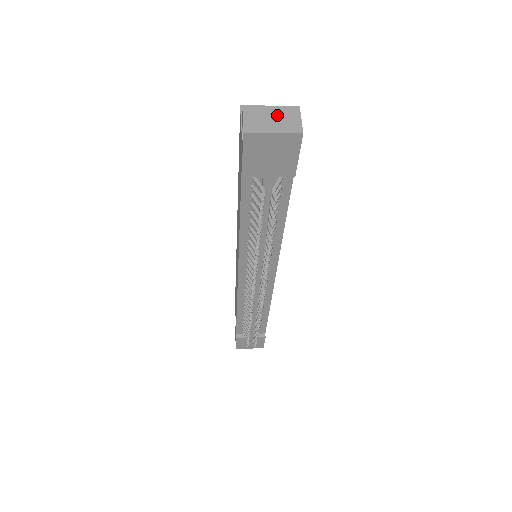
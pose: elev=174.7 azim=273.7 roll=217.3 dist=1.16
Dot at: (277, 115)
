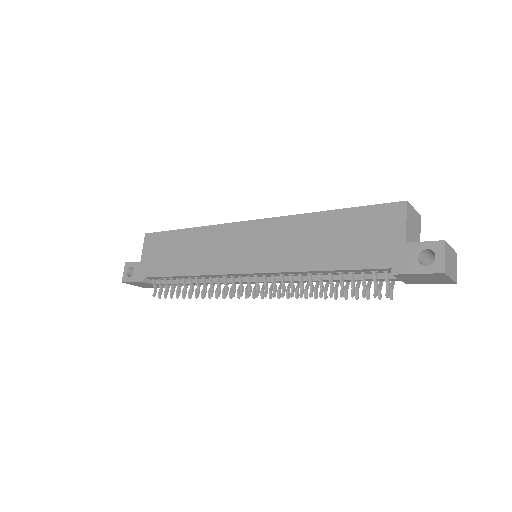
Dot at: (452, 259)
